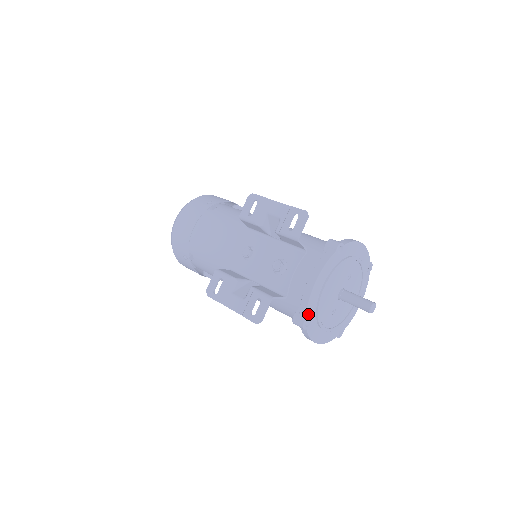
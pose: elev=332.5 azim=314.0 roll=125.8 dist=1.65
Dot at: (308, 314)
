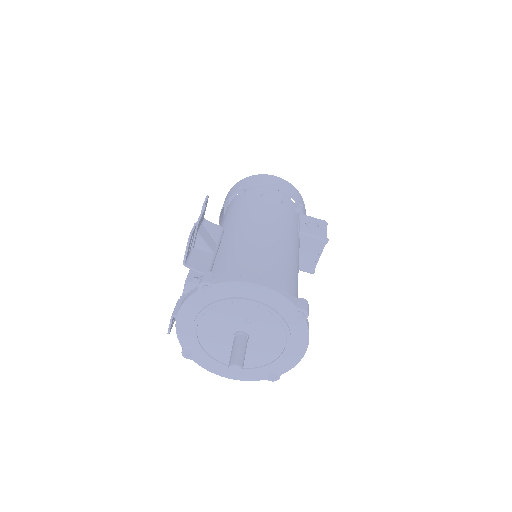
Dot at: (184, 346)
